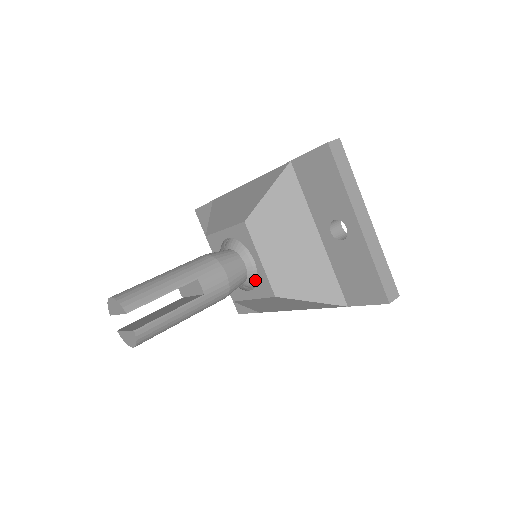
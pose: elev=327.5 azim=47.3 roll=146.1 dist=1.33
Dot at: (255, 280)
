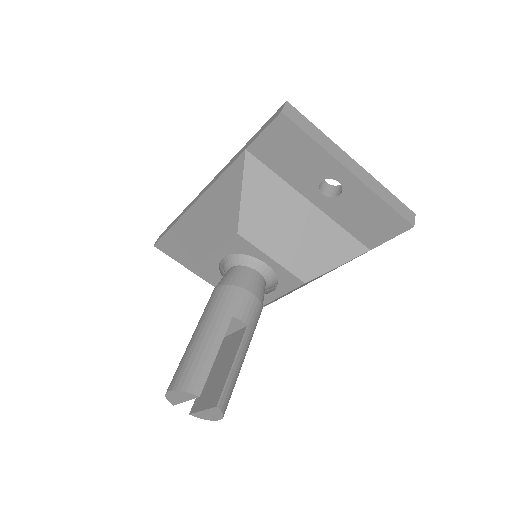
Dot at: (274, 279)
